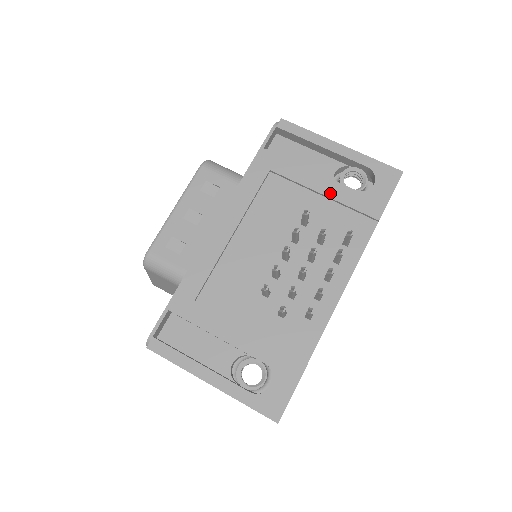
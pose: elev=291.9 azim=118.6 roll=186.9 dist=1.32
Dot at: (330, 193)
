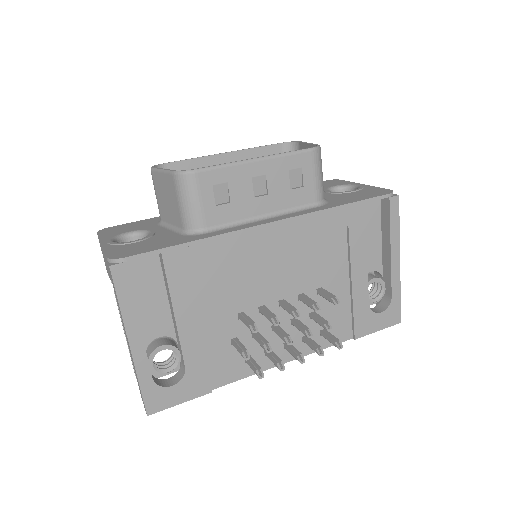
Dot at: (356, 289)
